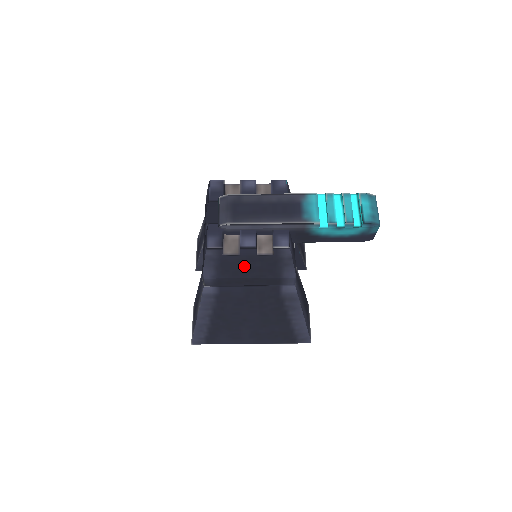
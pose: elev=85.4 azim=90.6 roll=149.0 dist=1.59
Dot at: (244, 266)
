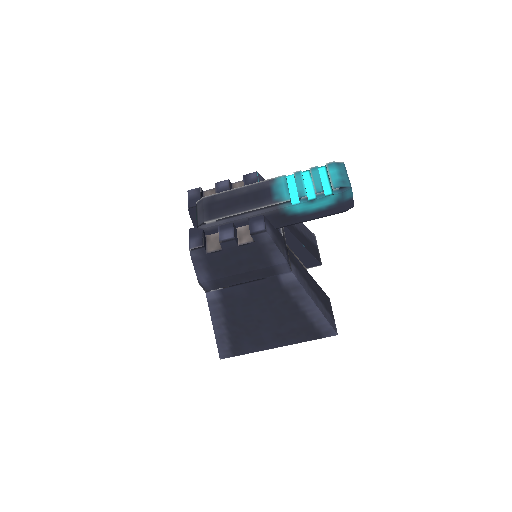
Dot at: (232, 261)
